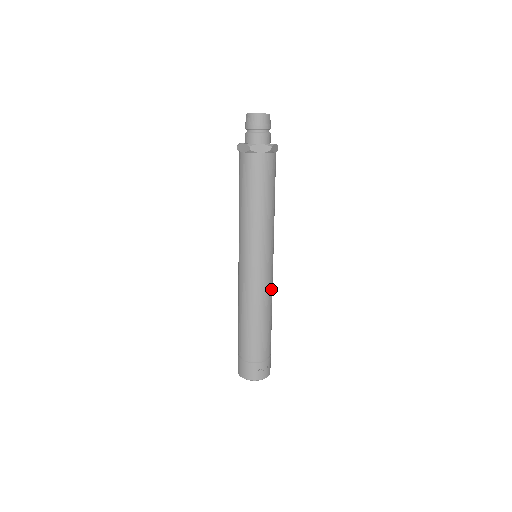
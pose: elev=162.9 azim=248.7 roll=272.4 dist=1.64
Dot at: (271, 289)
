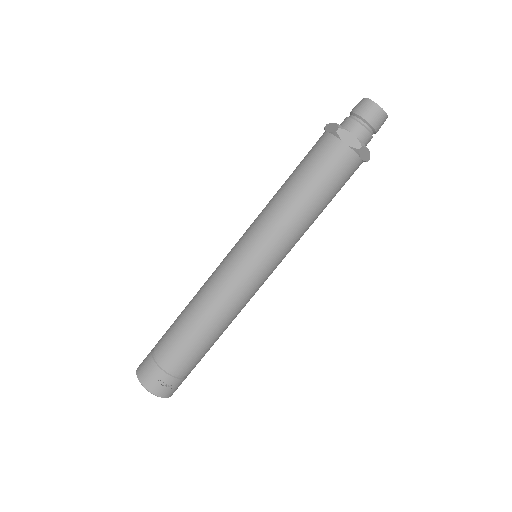
Dot at: (242, 303)
